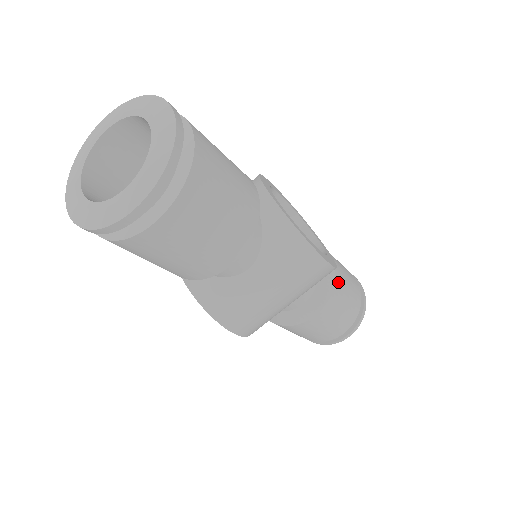
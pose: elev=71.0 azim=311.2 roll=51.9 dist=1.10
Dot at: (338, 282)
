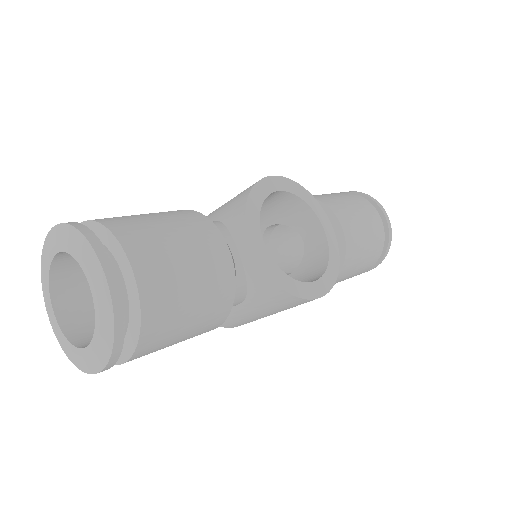
Dot at: (349, 257)
